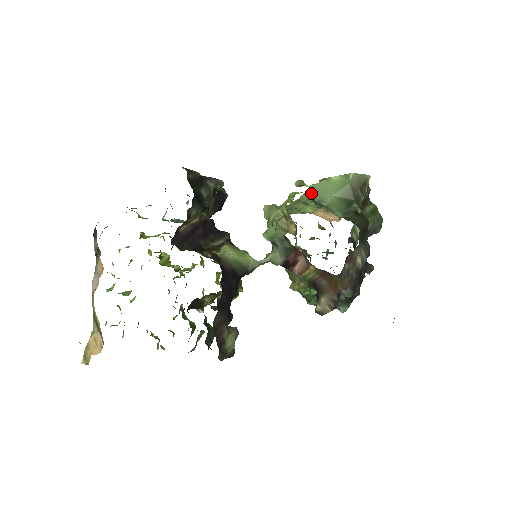
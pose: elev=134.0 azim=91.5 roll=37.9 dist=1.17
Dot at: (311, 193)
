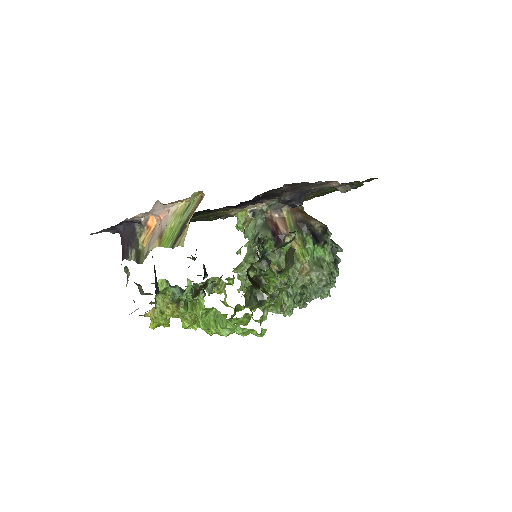
Dot at: occluded
